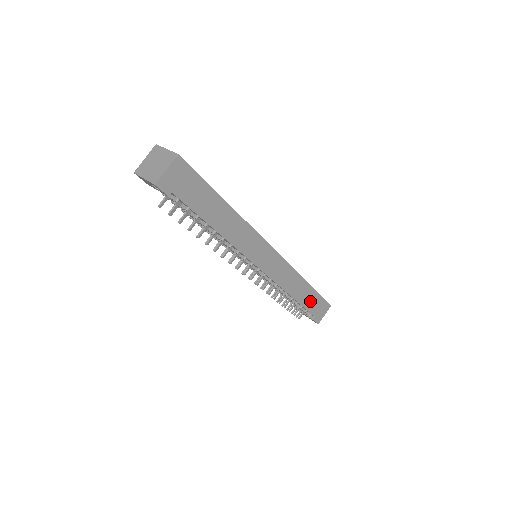
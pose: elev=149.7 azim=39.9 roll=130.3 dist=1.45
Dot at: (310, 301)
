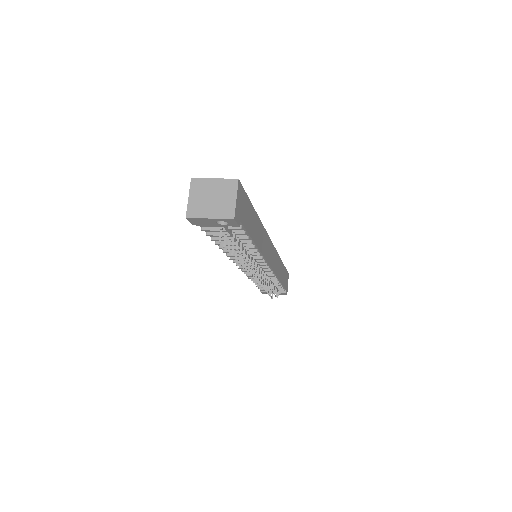
Dot at: (283, 277)
